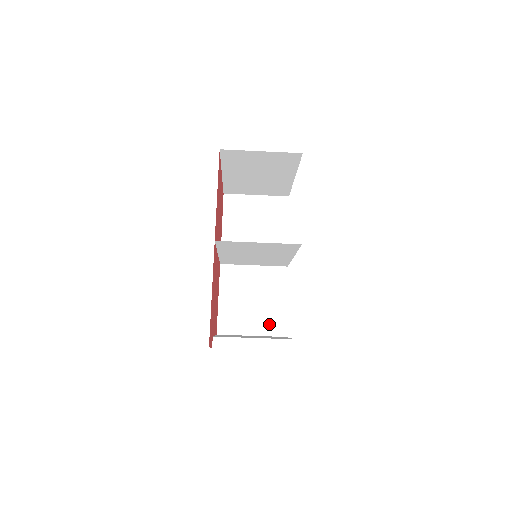
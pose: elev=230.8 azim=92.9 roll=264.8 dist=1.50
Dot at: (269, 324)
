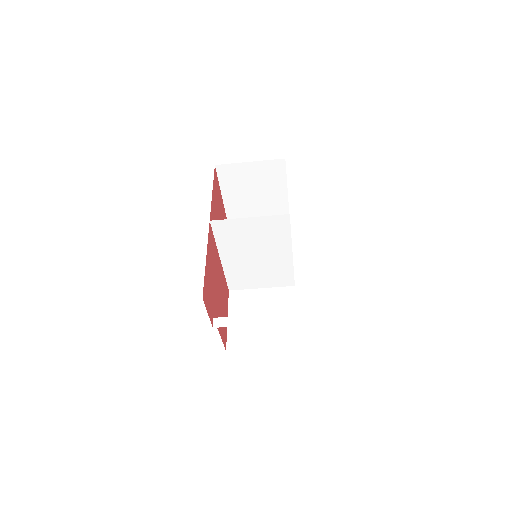
Dot at: (280, 337)
